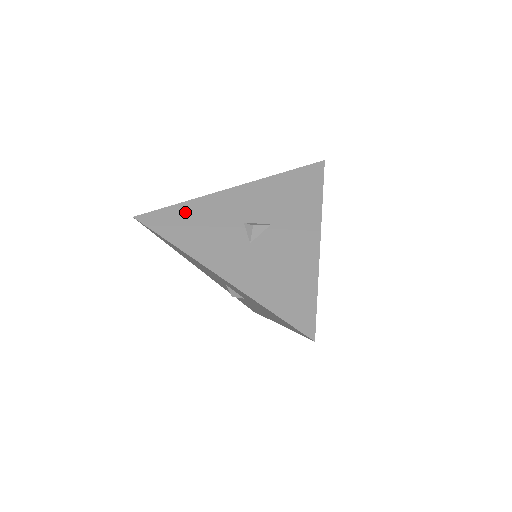
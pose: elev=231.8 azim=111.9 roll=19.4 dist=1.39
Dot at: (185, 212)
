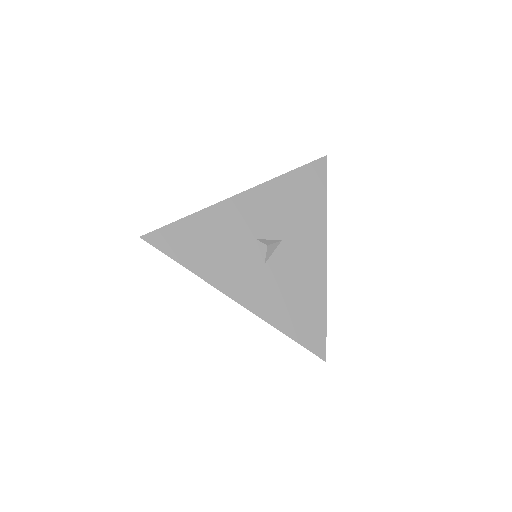
Dot at: (195, 228)
